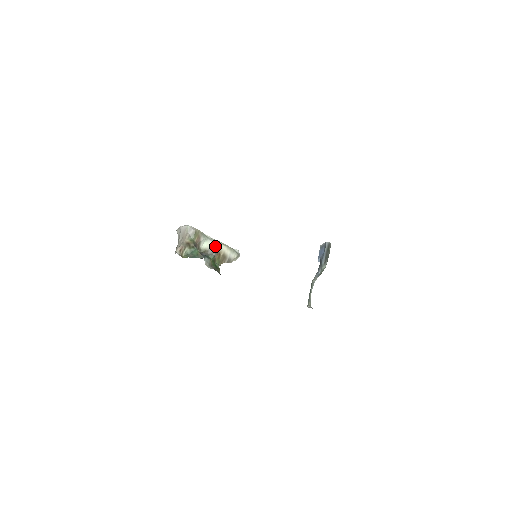
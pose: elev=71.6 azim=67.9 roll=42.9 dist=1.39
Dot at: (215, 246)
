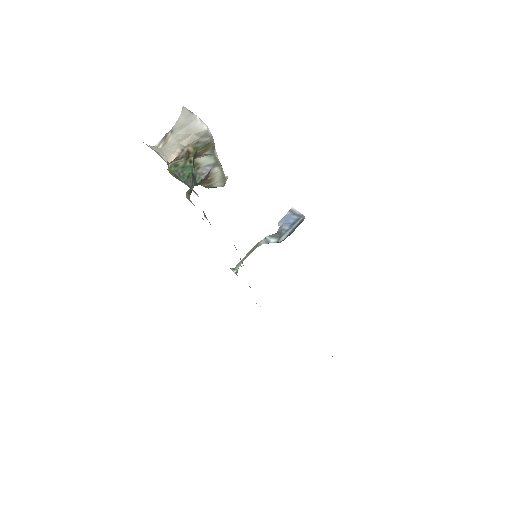
Dot at: (212, 167)
